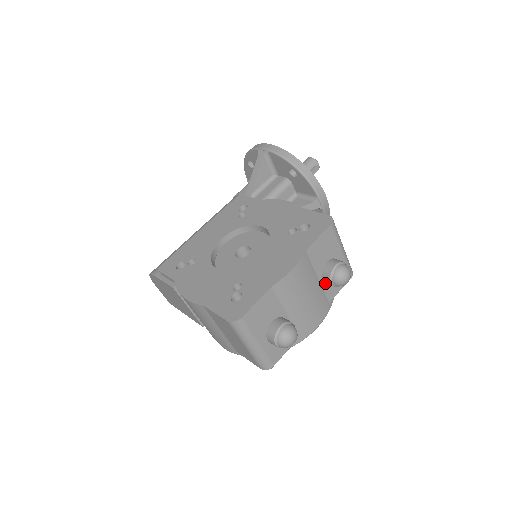
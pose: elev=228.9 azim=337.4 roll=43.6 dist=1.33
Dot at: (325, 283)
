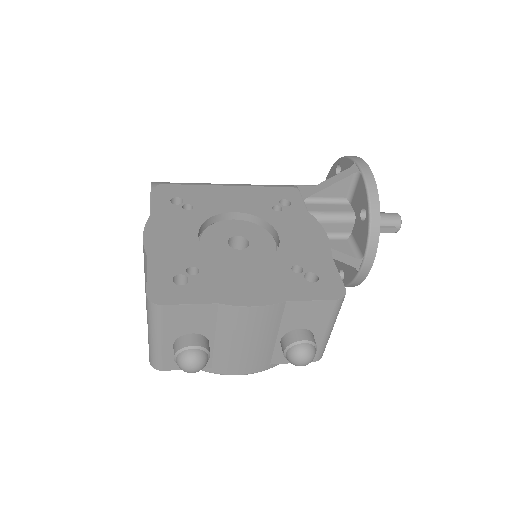
Dot at: (281, 345)
